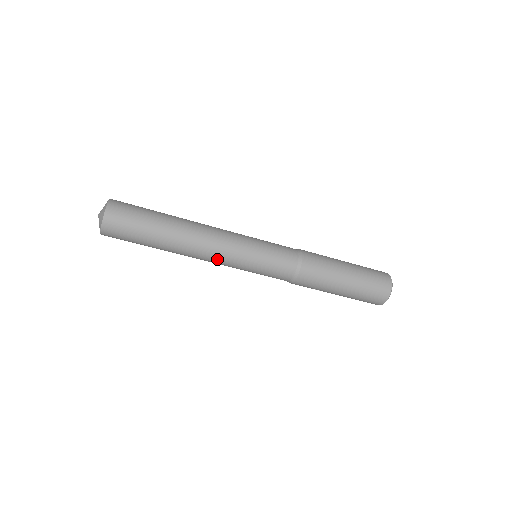
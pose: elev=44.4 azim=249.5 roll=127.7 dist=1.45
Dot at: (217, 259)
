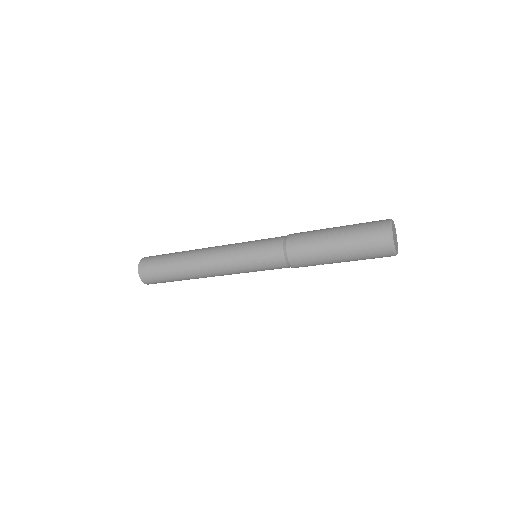
Dot at: (220, 270)
